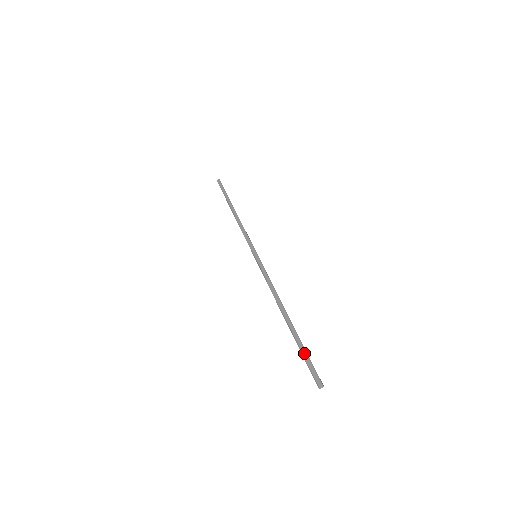
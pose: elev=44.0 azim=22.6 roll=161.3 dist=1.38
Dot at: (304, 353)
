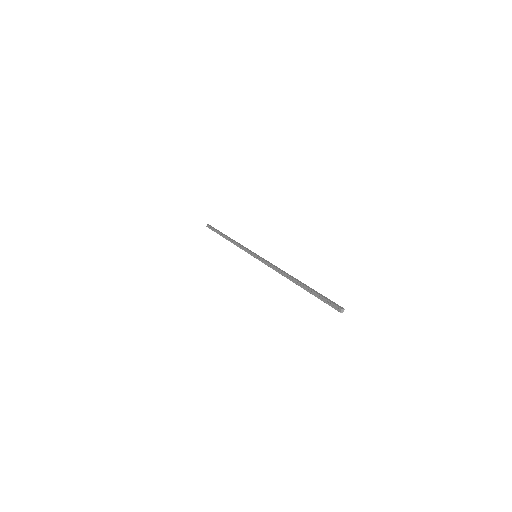
Dot at: (321, 294)
